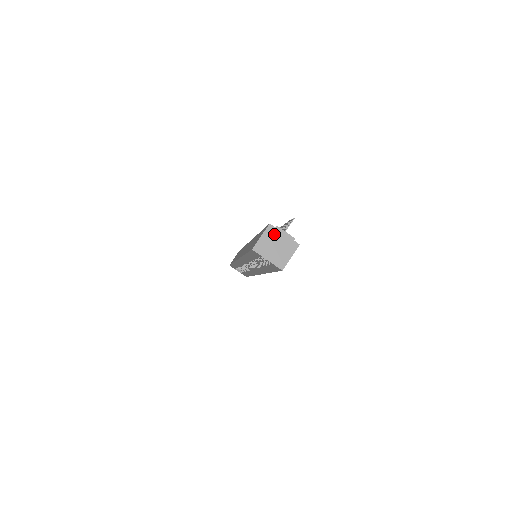
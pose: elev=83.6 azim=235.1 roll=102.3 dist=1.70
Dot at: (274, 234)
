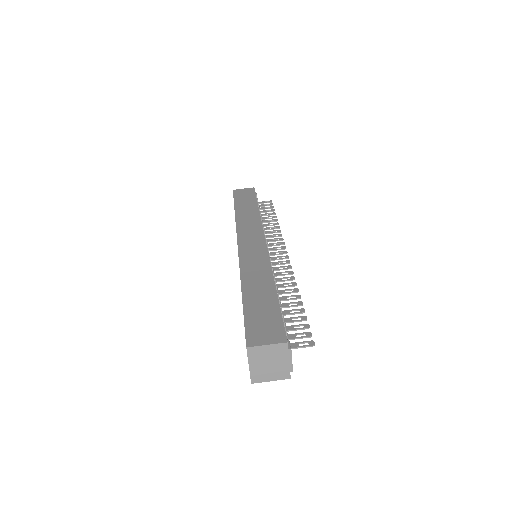
Dot at: (280, 353)
